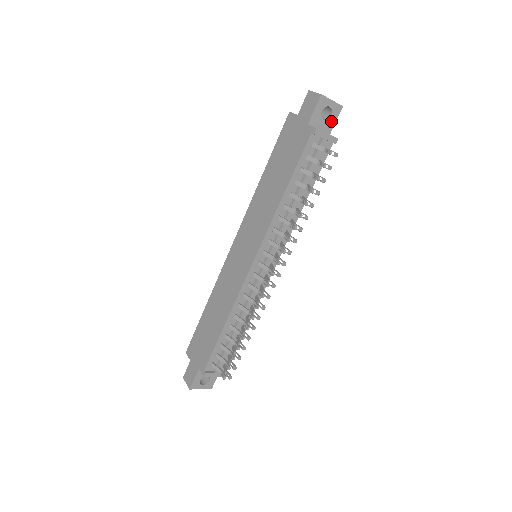
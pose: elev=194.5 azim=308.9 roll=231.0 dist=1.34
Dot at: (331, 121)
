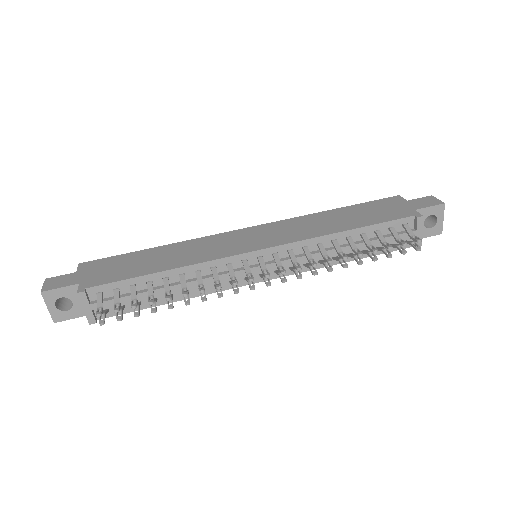
Dot at: (425, 232)
